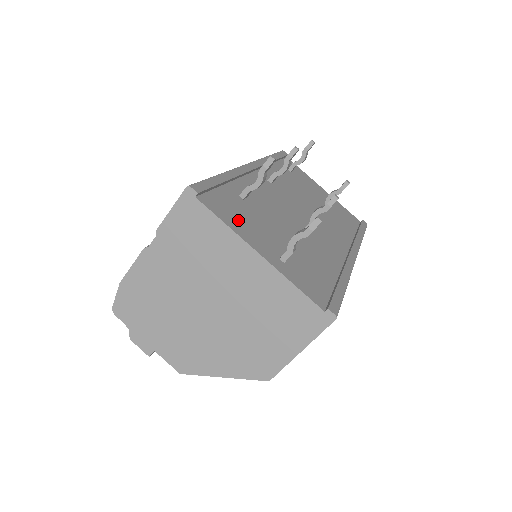
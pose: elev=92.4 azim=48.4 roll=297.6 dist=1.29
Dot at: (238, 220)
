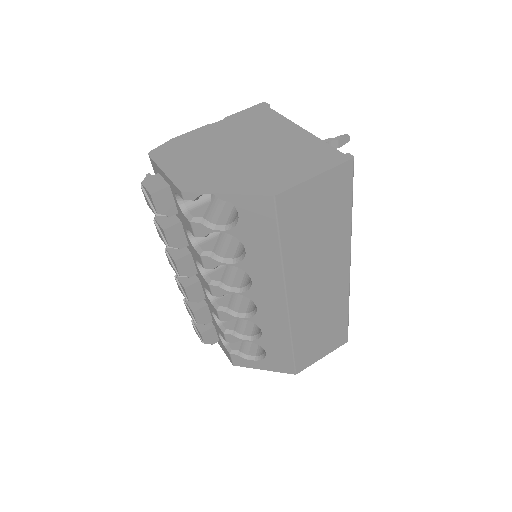
Dot at: occluded
